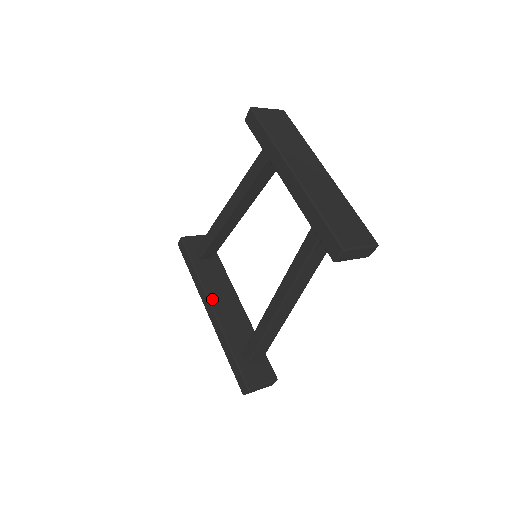
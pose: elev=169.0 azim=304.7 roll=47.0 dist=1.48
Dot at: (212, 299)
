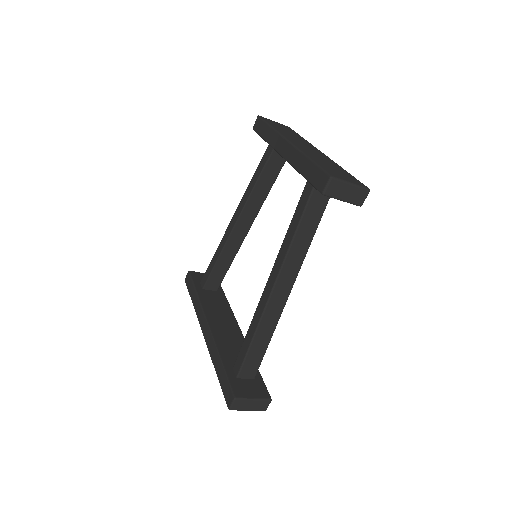
Dot at: (209, 318)
